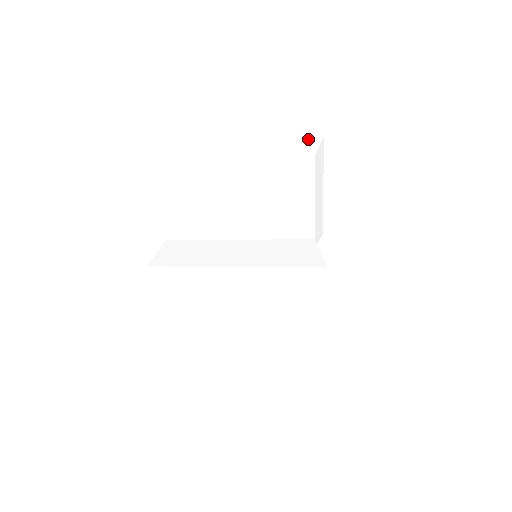
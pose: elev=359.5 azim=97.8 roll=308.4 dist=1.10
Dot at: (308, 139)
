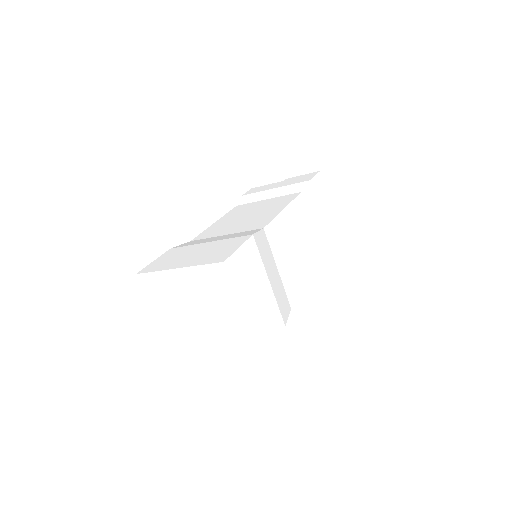
Dot at: (300, 184)
